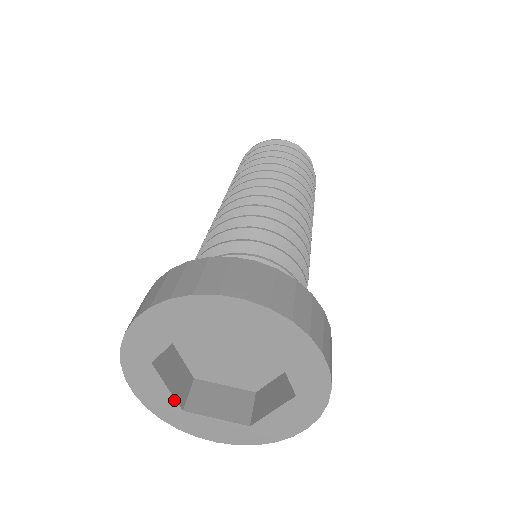
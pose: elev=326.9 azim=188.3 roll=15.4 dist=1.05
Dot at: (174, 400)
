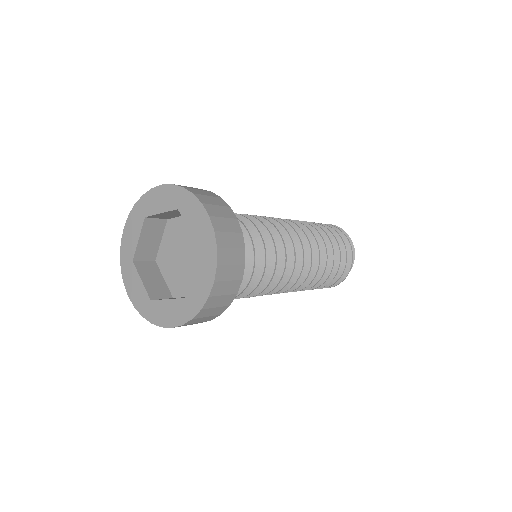
Dot at: (146, 291)
